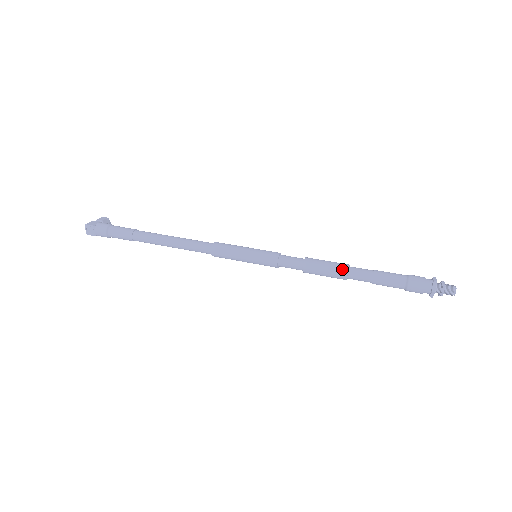
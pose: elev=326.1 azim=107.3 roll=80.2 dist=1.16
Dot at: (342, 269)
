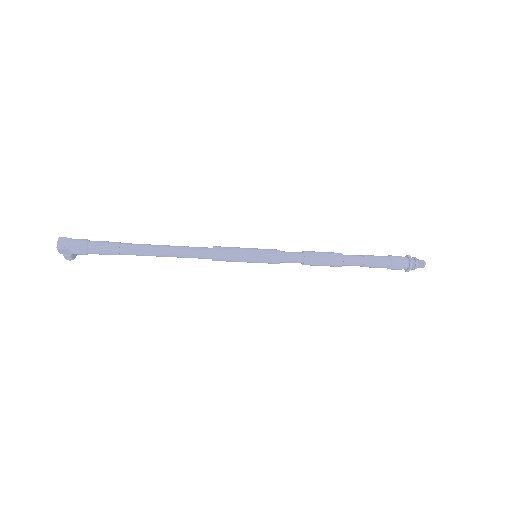
Dot at: (337, 253)
